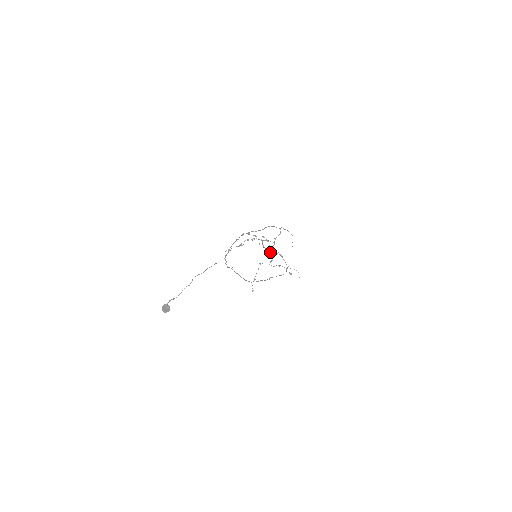
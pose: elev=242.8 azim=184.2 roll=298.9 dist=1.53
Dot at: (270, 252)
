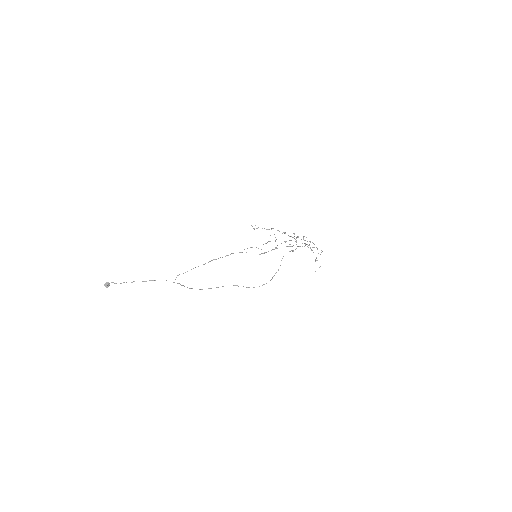
Dot at: occluded
